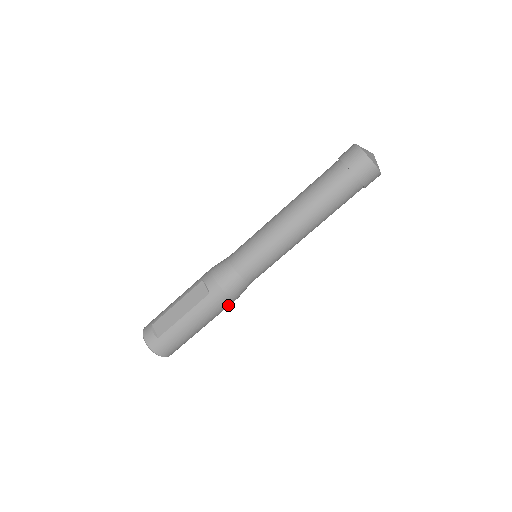
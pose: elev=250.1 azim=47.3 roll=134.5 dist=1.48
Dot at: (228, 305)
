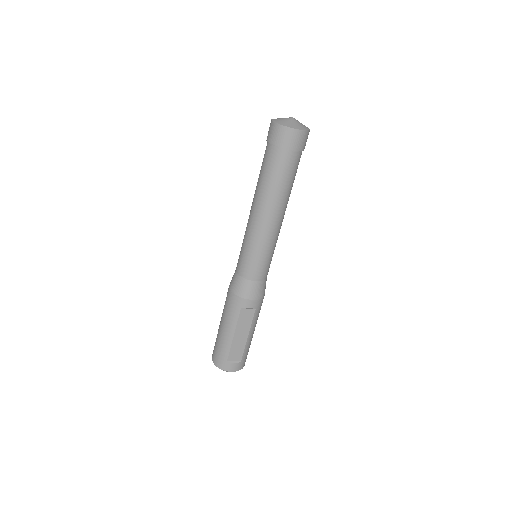
Dot at: occluded
